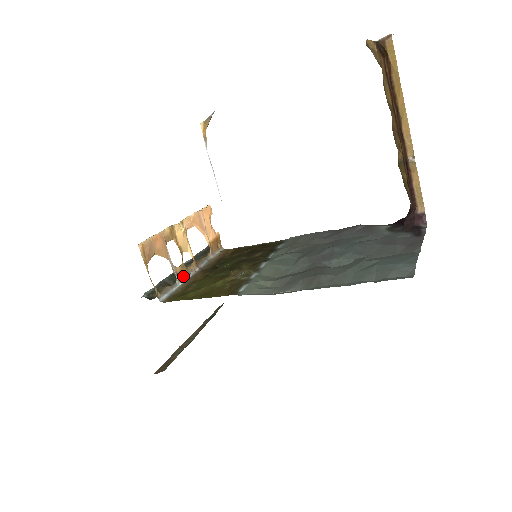
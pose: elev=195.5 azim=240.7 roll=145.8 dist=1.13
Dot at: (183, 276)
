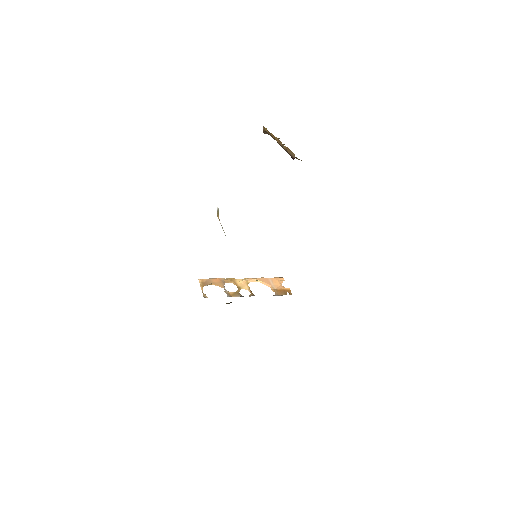
Dot at: occluded
